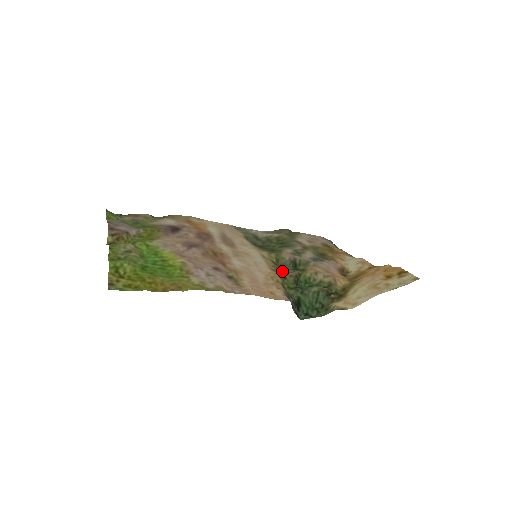
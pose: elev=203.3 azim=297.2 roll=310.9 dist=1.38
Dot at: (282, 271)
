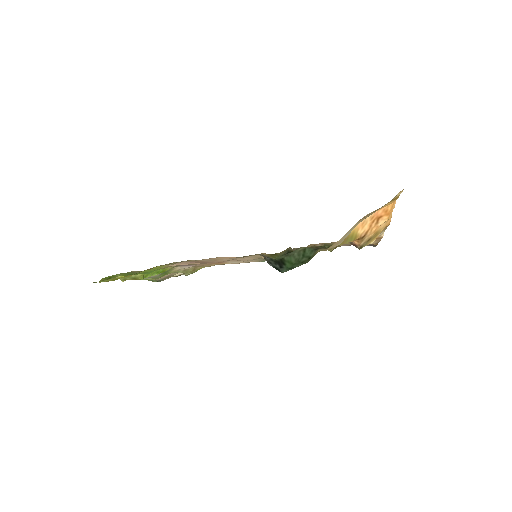
Dot at: occluded
